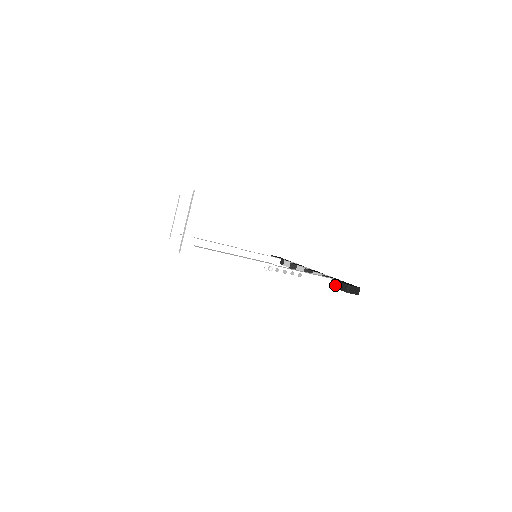
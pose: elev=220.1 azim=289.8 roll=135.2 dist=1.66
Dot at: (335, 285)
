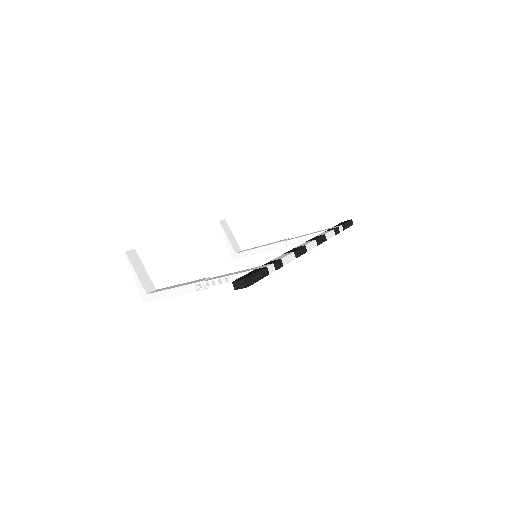
Dot at: occluded
